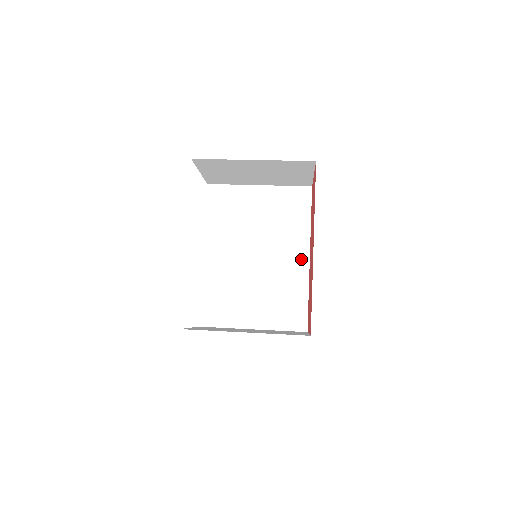
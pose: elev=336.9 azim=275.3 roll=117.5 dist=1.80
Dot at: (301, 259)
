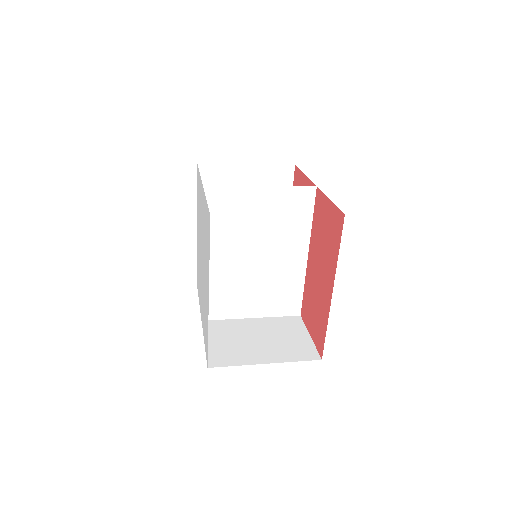
Dot at: (300, 257)
